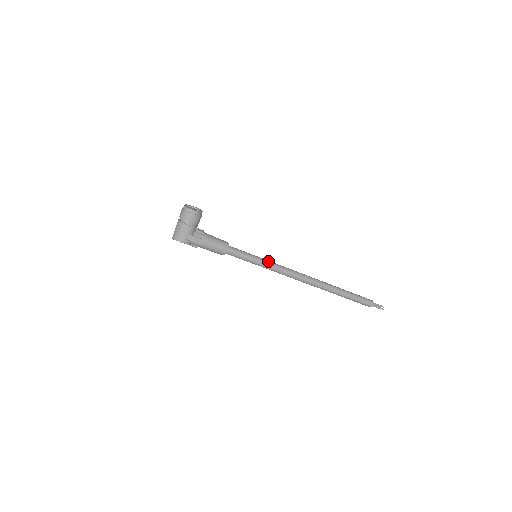
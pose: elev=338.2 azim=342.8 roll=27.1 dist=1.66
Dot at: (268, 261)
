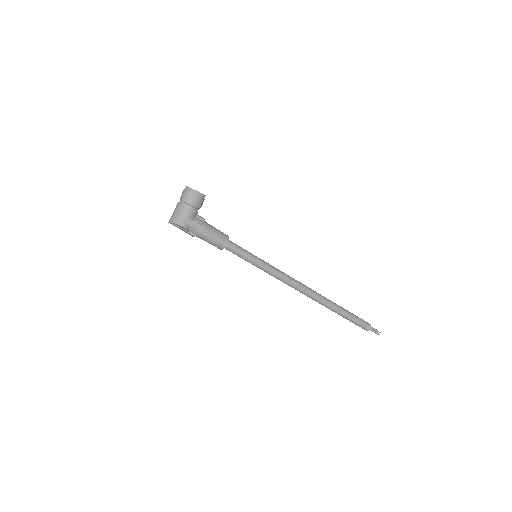
Dot at: (268, 263)
